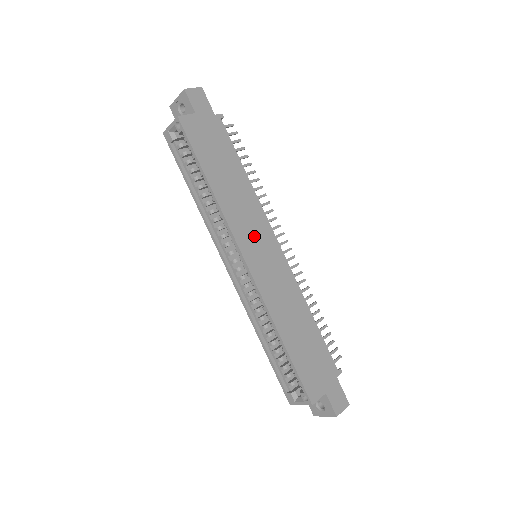
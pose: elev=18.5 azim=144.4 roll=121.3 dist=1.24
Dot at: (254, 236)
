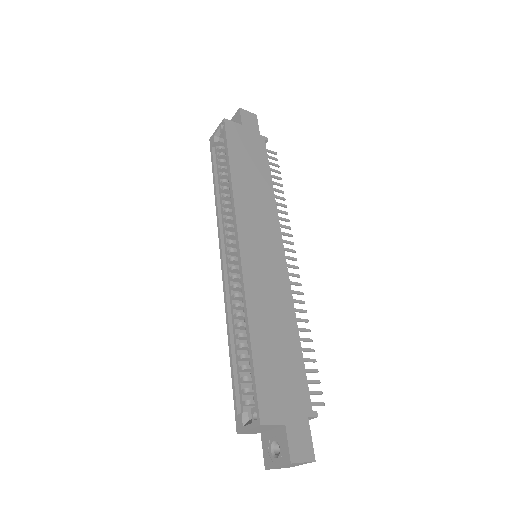
Dot at: (259, 230)
